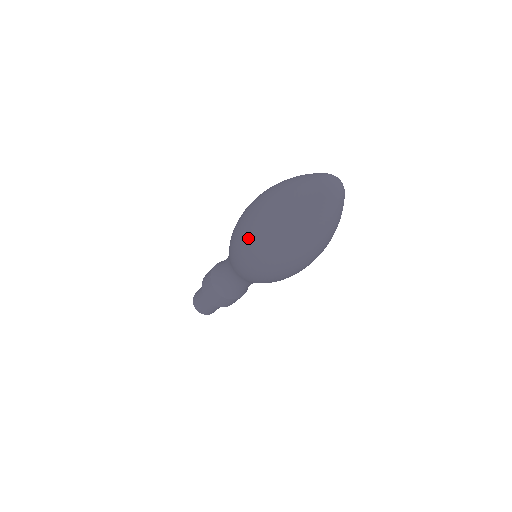
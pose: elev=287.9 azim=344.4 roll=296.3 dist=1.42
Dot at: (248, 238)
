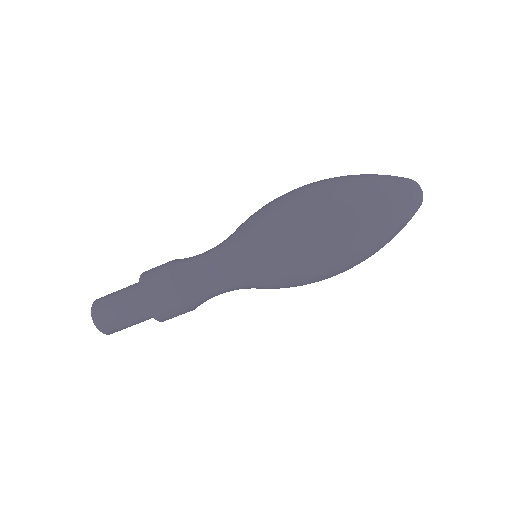
Dot at: (315, 219)
